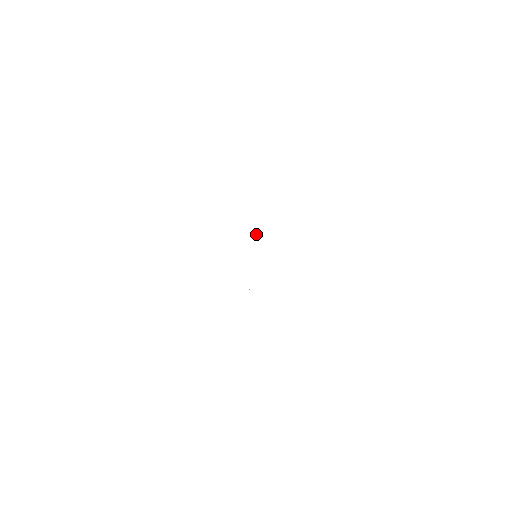
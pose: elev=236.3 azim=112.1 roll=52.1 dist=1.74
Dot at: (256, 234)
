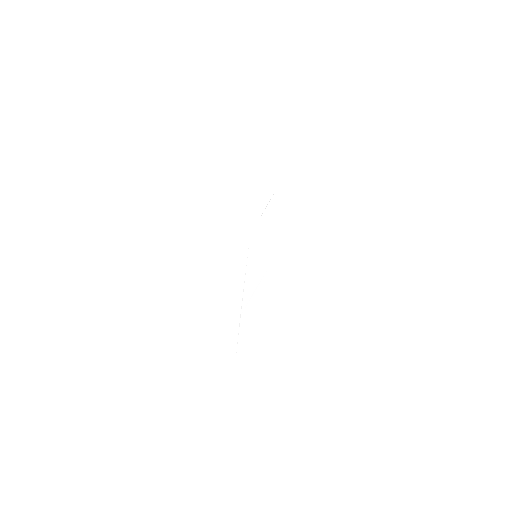
Dot at: (267, 204)
